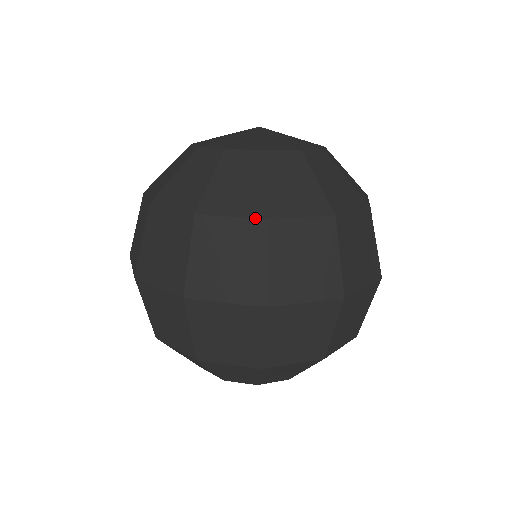
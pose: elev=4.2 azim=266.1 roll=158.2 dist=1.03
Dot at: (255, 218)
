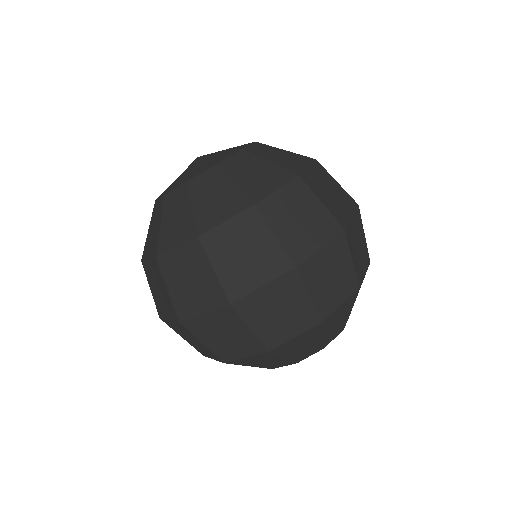
Dot at: (153, 258)
